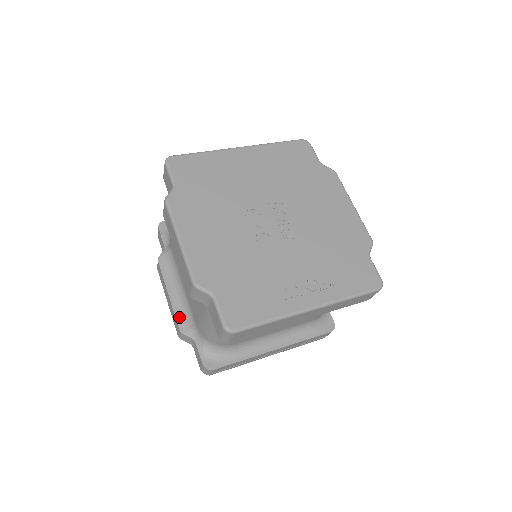
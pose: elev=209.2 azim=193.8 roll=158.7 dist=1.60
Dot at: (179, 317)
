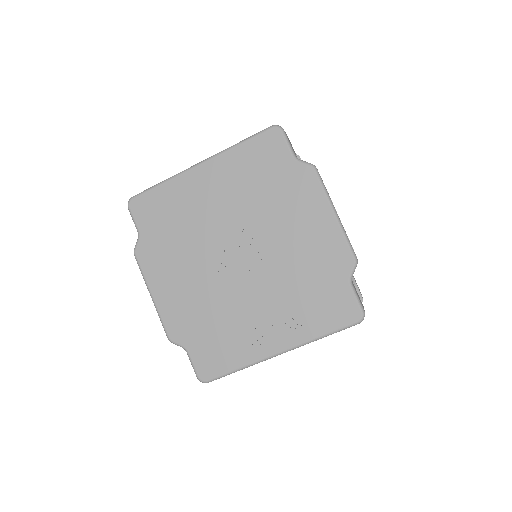
Dot at: occluded
